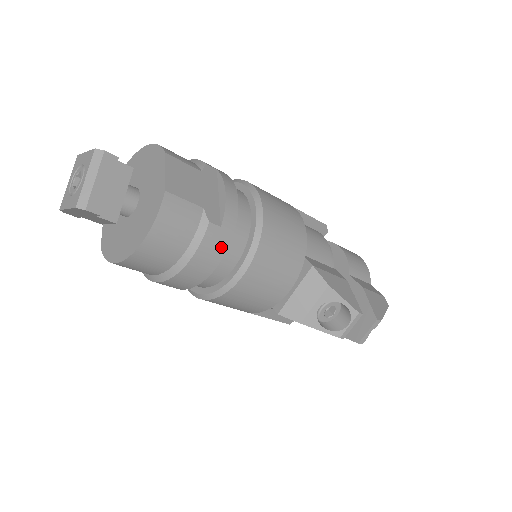
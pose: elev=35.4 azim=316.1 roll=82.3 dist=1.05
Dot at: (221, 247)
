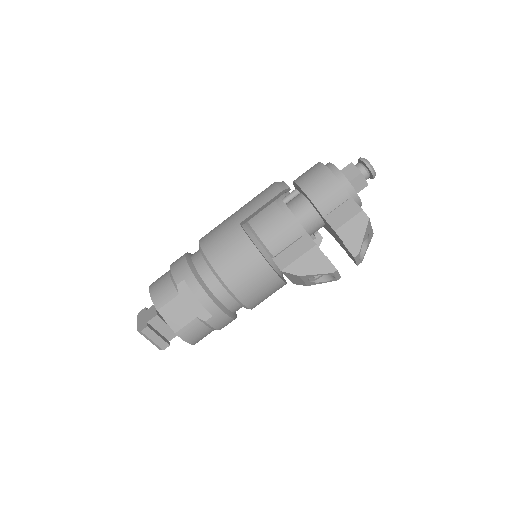
Dot at: (223, 318)
